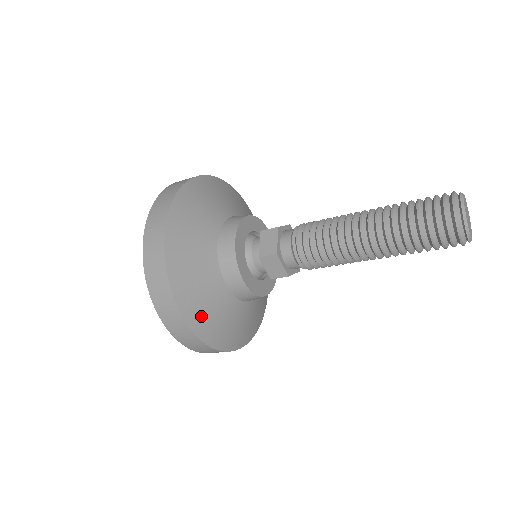
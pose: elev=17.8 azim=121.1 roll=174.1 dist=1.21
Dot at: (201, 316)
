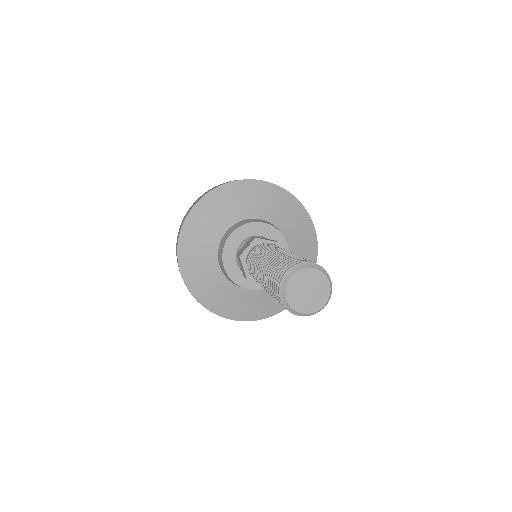
Dot at: (193, 274)
